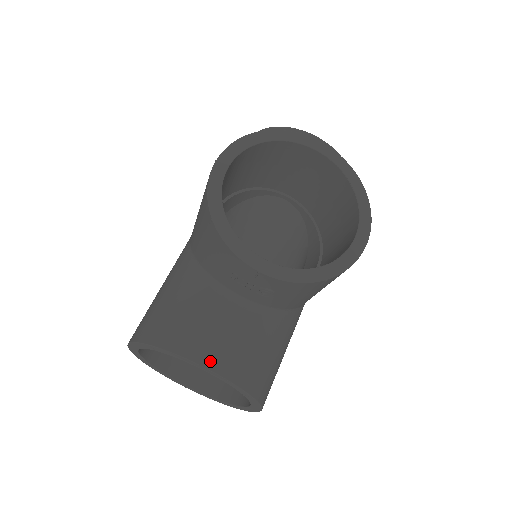
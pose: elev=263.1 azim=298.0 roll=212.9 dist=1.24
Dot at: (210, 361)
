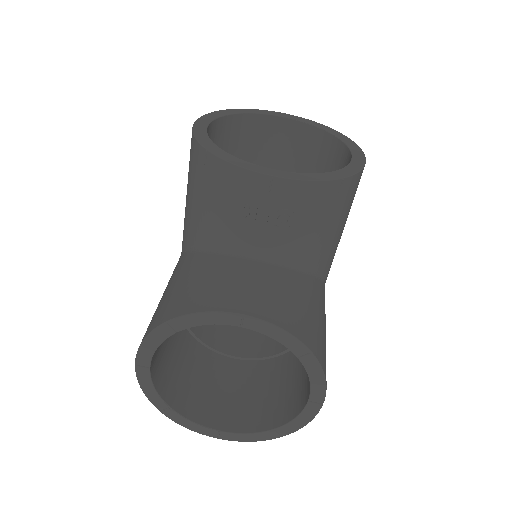
Dot at: (247, 308)
